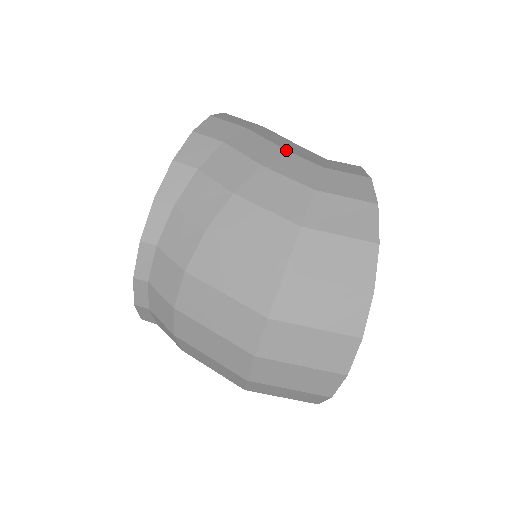
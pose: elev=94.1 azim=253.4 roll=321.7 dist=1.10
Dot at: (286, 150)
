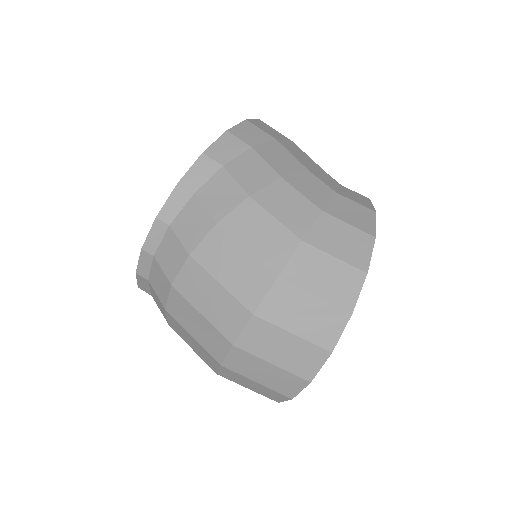
Dot at: (306, 168)
